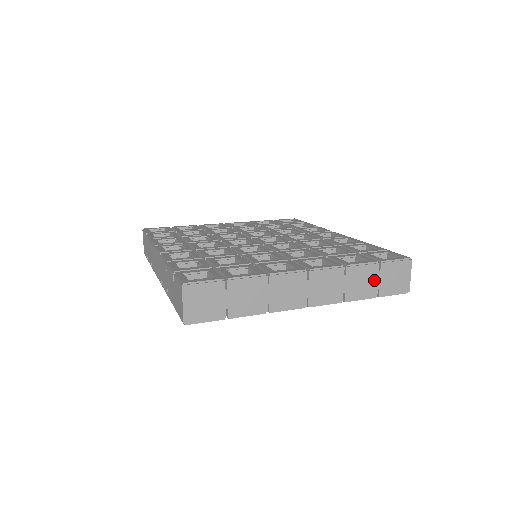
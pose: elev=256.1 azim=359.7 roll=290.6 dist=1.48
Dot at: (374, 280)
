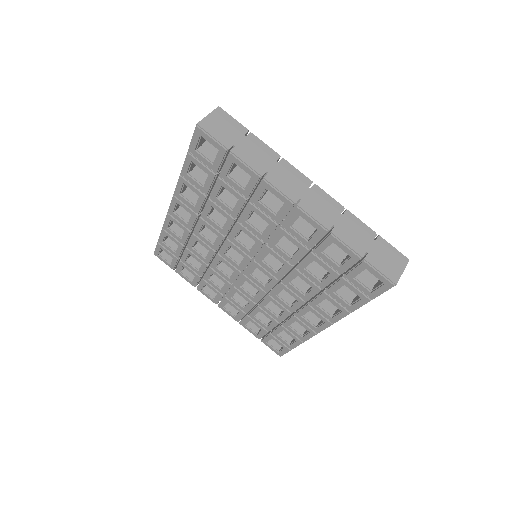
Dot at: (366, 242)
